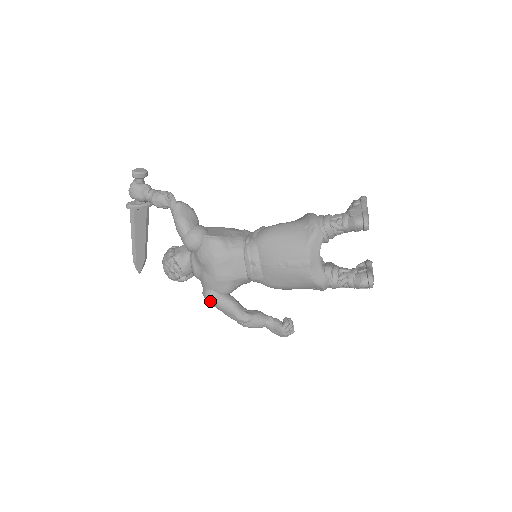
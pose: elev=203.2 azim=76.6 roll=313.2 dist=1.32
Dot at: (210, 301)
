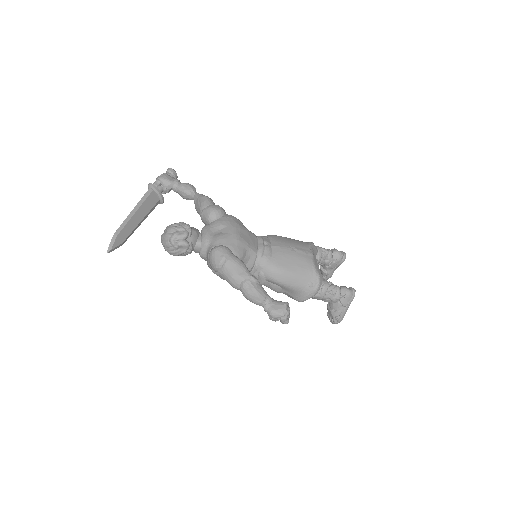
Dot at: (222, 252)
